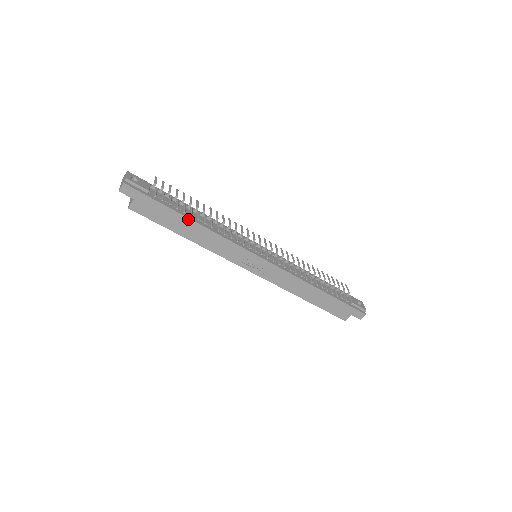
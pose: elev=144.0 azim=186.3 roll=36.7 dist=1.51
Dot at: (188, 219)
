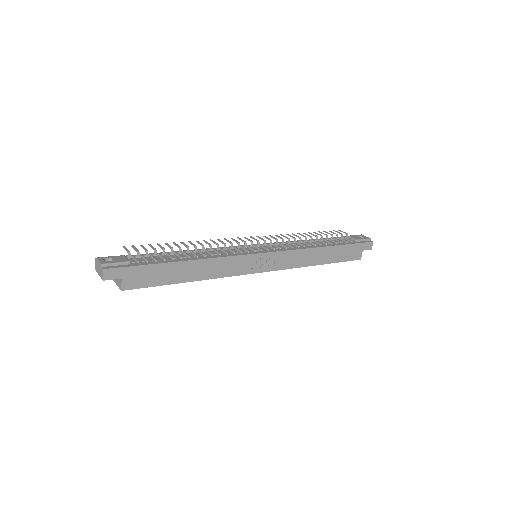
Dot at: (181, 262)
